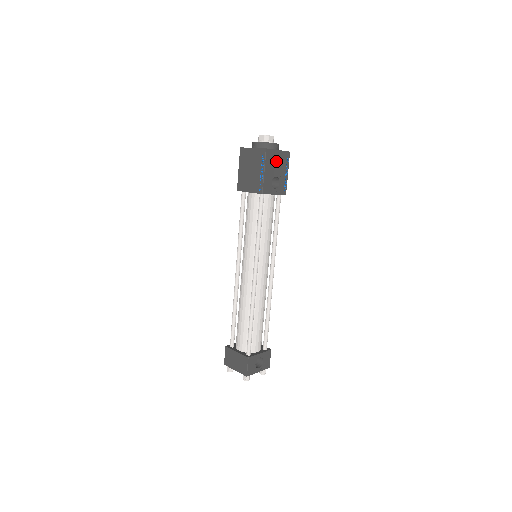
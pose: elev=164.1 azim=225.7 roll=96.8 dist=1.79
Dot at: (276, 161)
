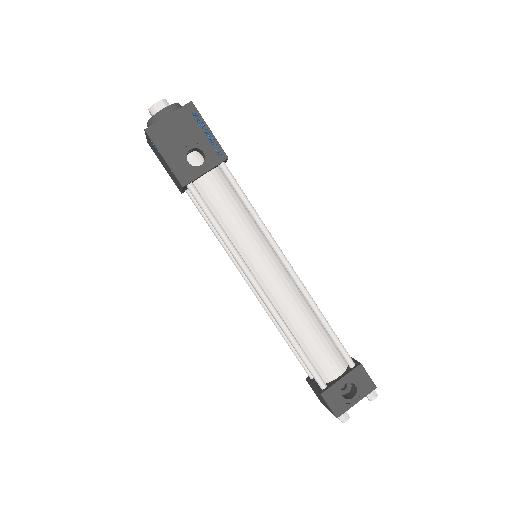
Dot at: (175, 131)
